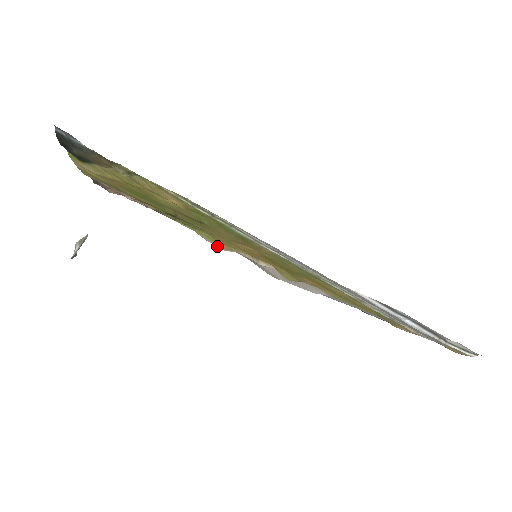
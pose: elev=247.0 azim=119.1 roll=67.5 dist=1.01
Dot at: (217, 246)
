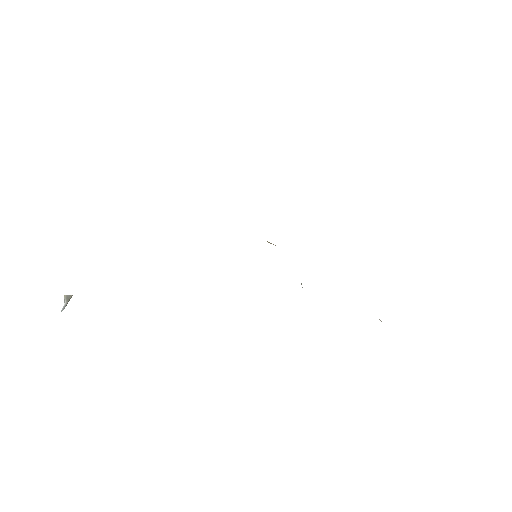
Dot at: occluded
